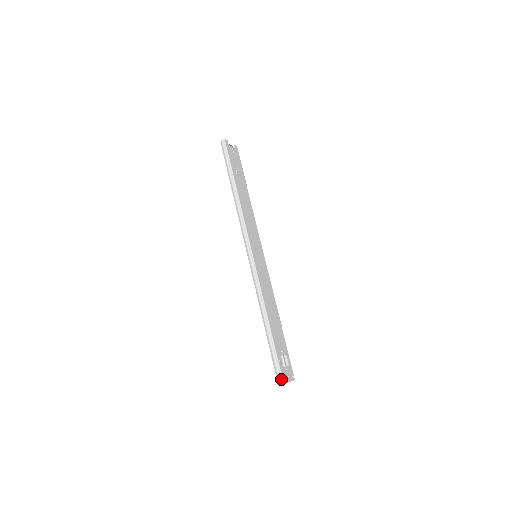
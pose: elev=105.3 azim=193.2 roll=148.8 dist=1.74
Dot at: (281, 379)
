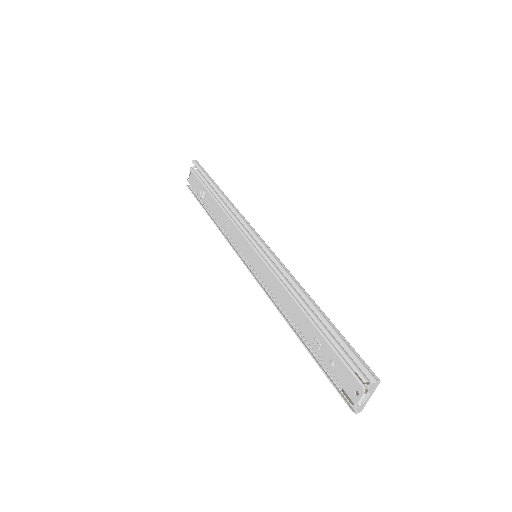
Dot at: (374, 374)
